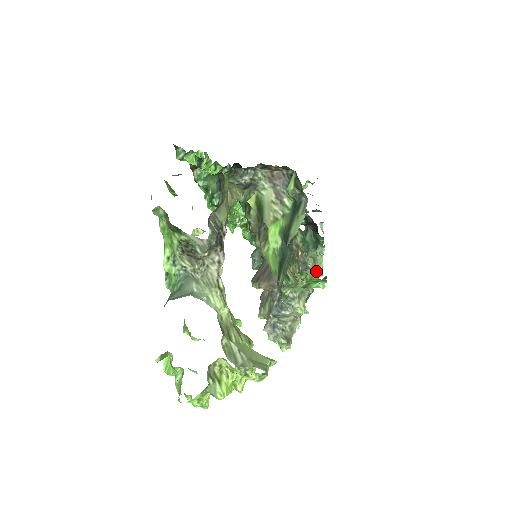
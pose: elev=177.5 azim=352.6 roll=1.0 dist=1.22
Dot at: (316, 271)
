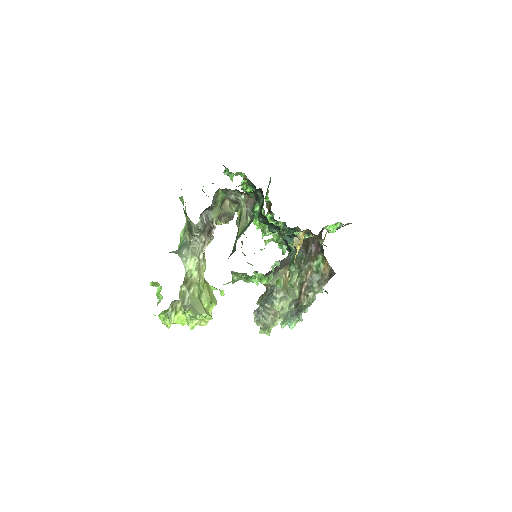
Dot at: (263, 274)
